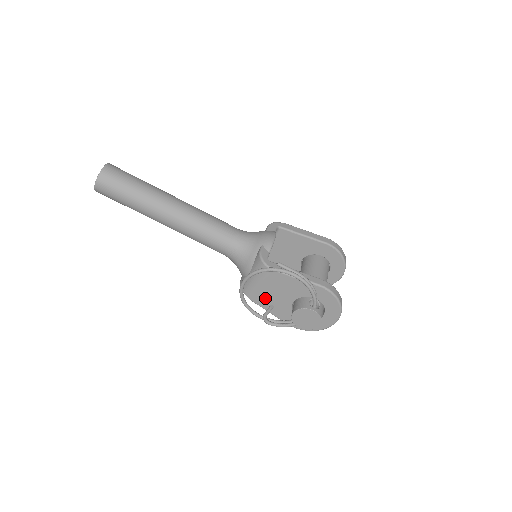
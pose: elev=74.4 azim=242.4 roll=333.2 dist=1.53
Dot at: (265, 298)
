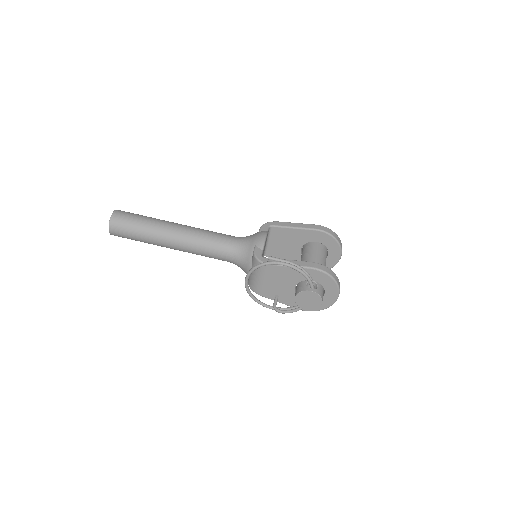
Dot at: (270, 290)
